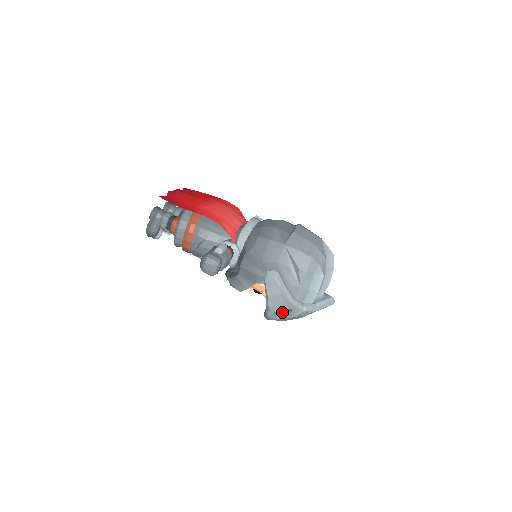
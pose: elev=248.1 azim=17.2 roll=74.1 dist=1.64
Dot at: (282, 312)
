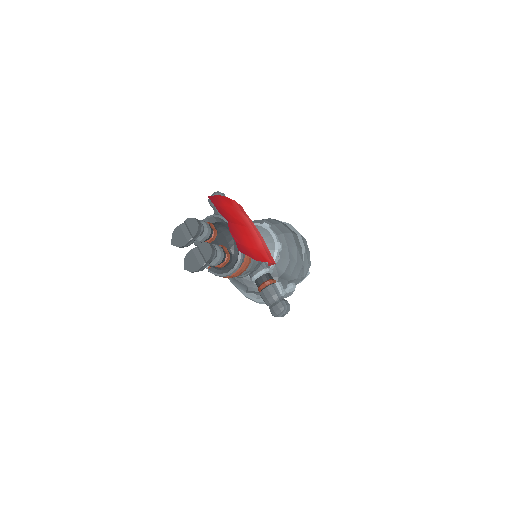
Dot at: occluded
